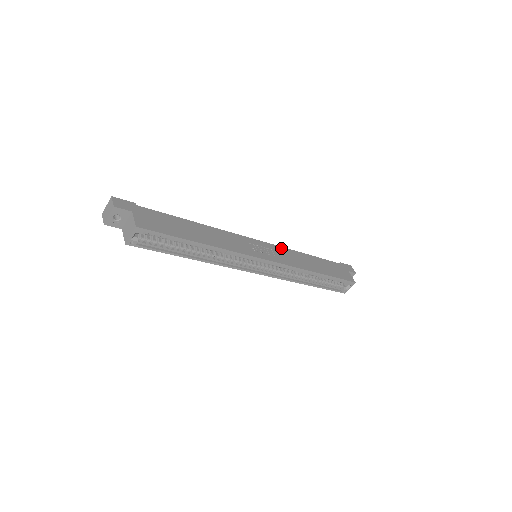
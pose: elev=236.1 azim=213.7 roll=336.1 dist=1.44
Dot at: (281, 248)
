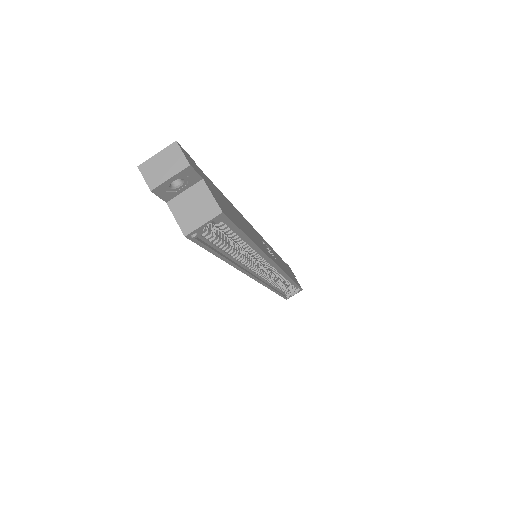
Dot at: occluded
